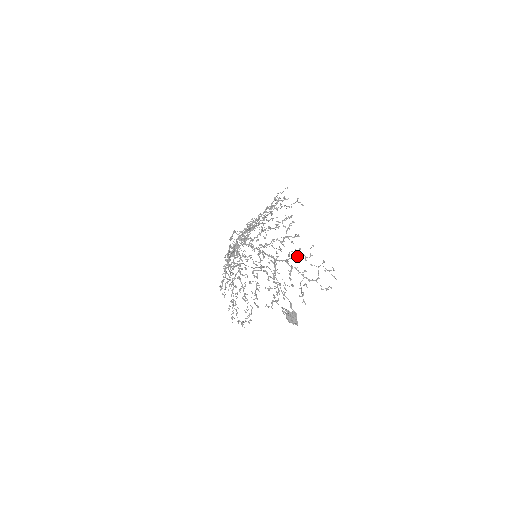
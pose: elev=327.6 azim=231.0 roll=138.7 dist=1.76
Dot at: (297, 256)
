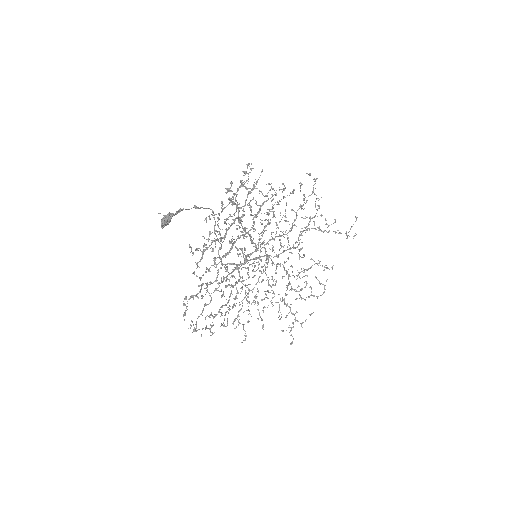
Dot at: (248, 194)
